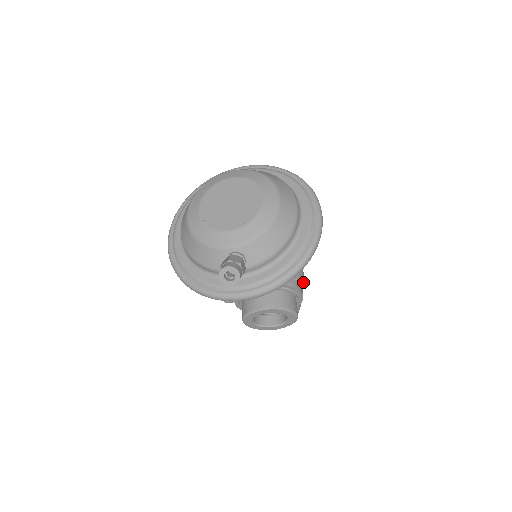
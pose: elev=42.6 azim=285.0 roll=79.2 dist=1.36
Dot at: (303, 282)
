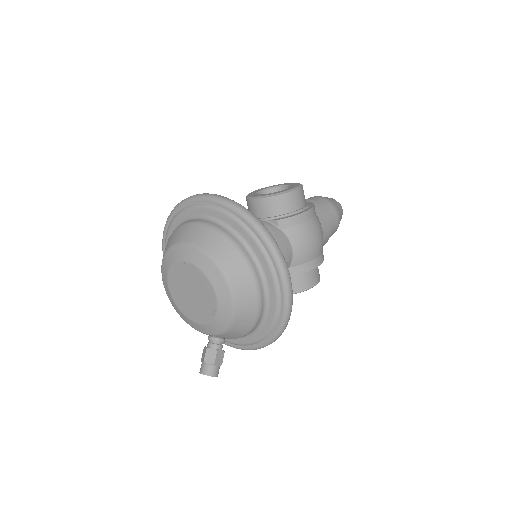
Dot at: (319, 249)
